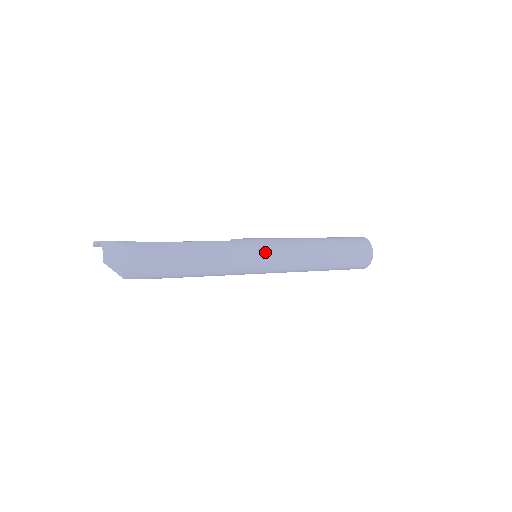
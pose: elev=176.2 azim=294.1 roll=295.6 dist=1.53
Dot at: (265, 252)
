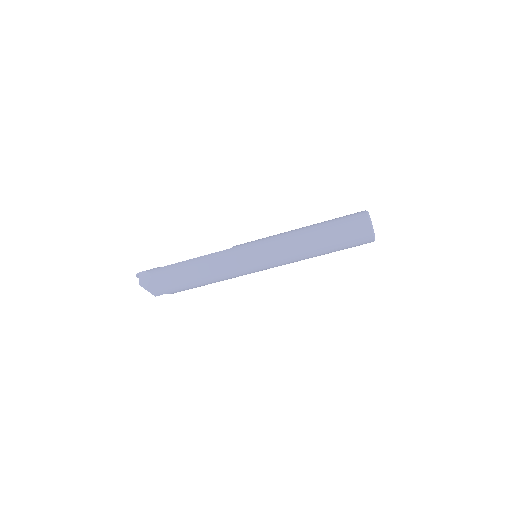
Dot at: (254, 251)
